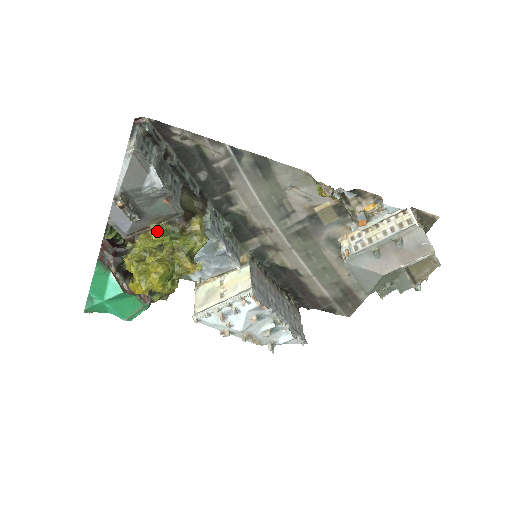
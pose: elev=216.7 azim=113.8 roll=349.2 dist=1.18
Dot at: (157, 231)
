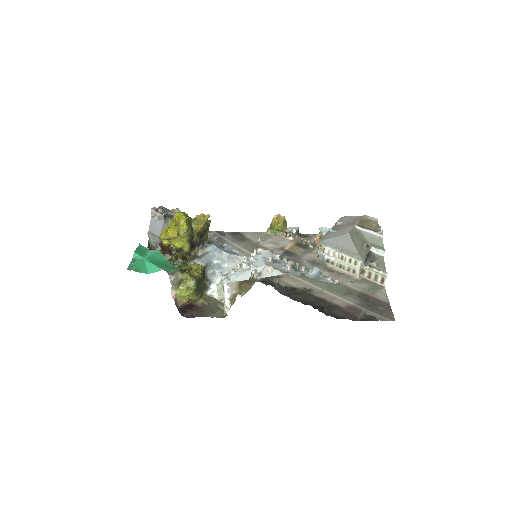
Dot at: occluded
